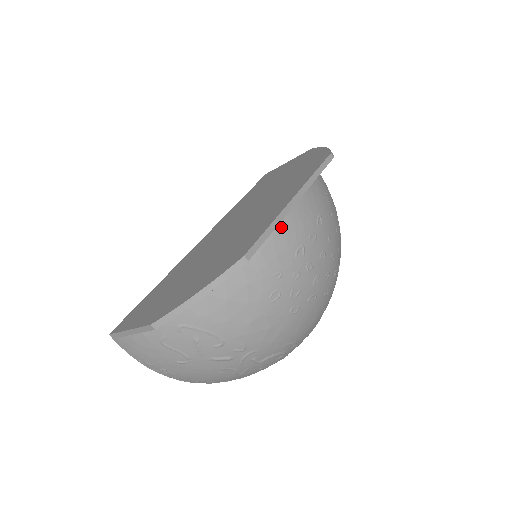
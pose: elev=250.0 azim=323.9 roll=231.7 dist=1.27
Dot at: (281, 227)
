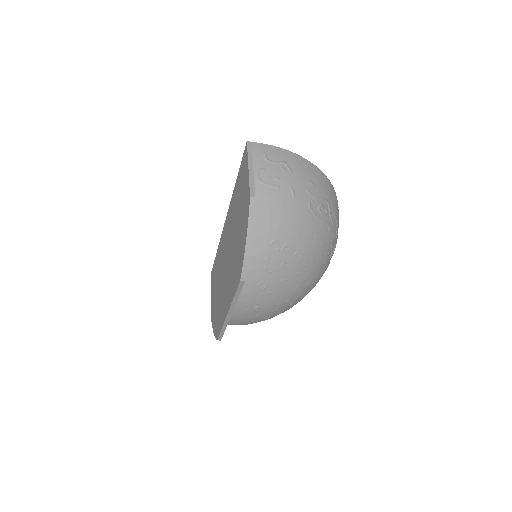
Dot at: (231, 323)
